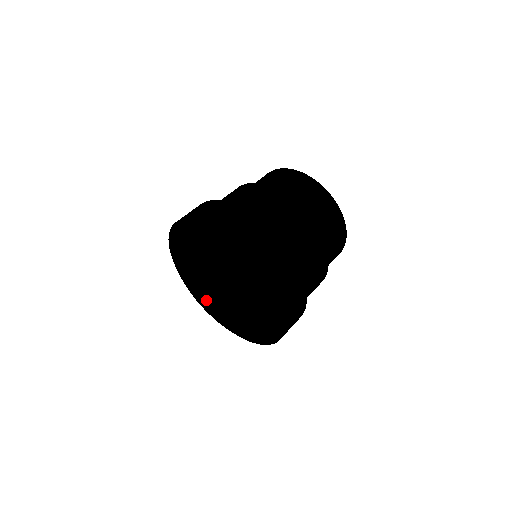
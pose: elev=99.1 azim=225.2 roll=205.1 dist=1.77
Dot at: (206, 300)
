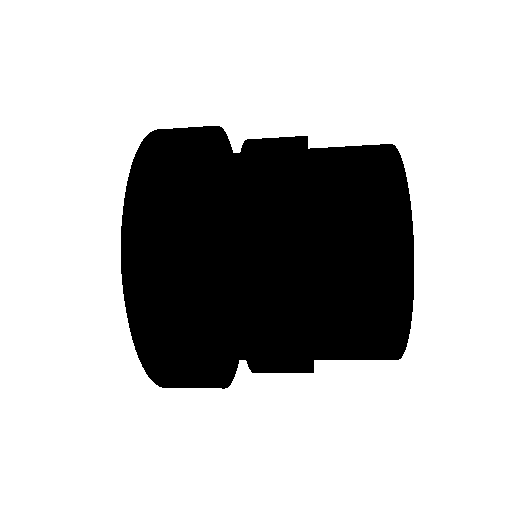
Dot at: occluded
